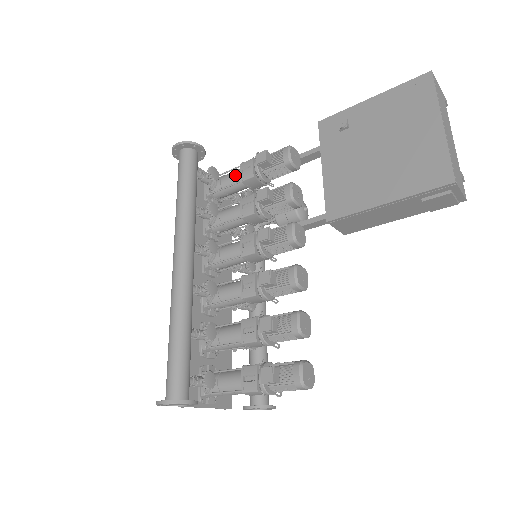
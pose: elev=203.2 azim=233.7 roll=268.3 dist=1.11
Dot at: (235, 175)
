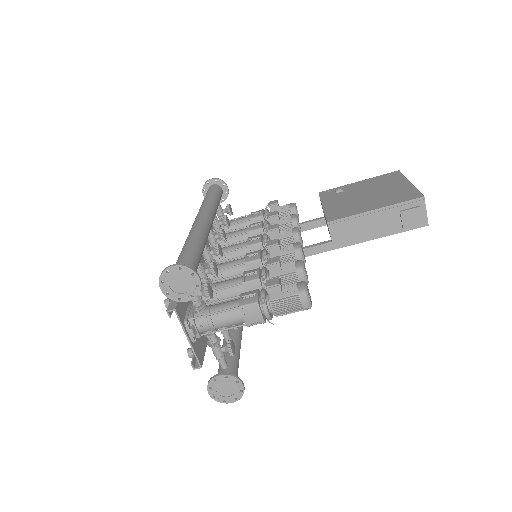
Dot at: (245, 217)
